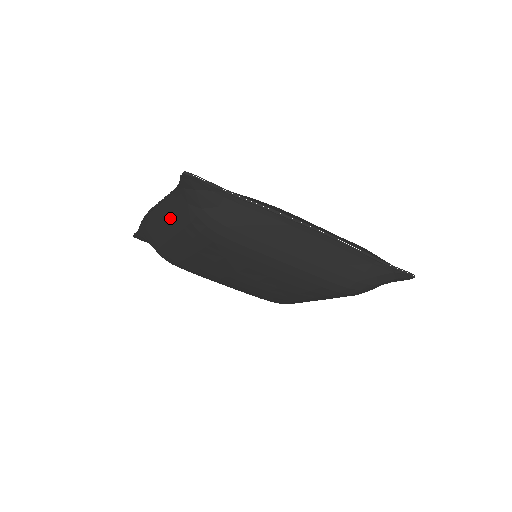
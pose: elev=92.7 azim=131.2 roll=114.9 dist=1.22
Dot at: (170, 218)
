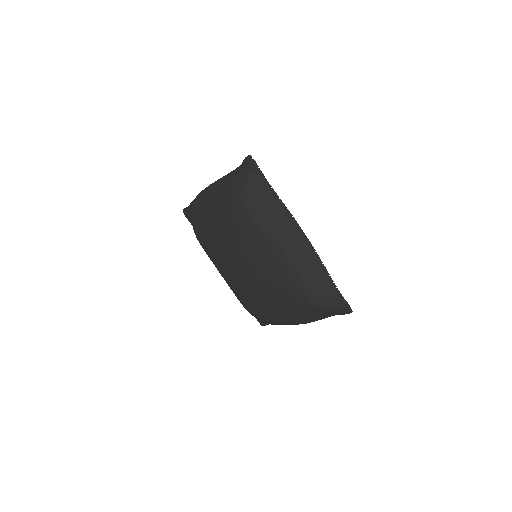
Dot at: (221, 190)
